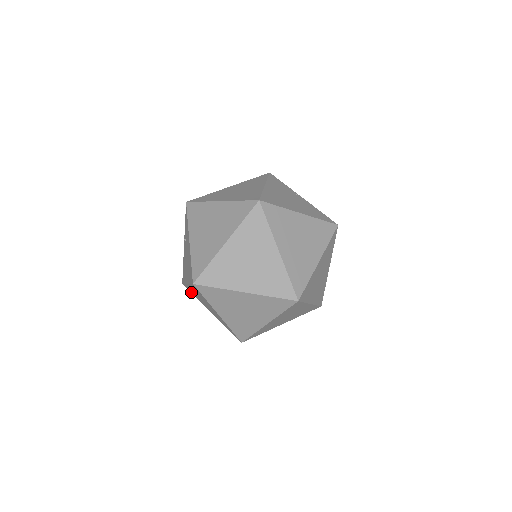
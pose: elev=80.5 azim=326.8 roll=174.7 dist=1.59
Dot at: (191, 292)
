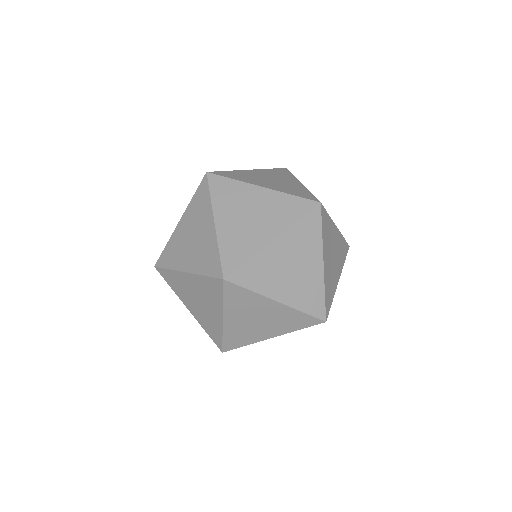
Dot at: occluded
